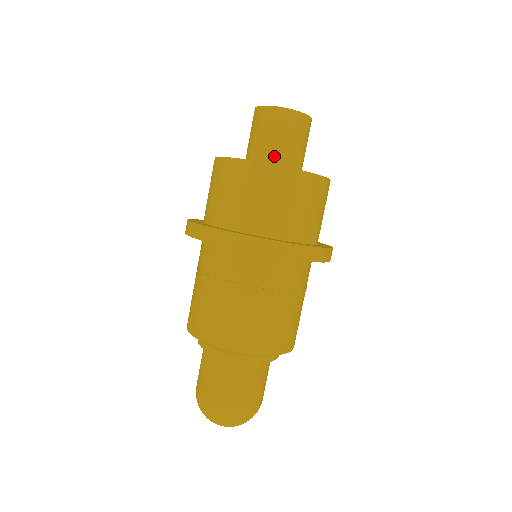
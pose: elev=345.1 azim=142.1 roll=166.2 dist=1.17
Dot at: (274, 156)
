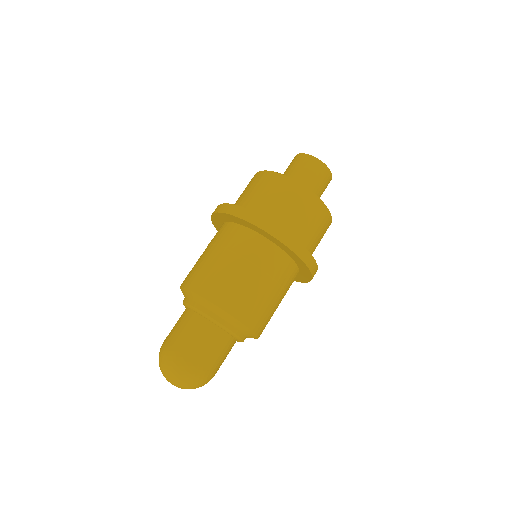
Dot at: occluded
